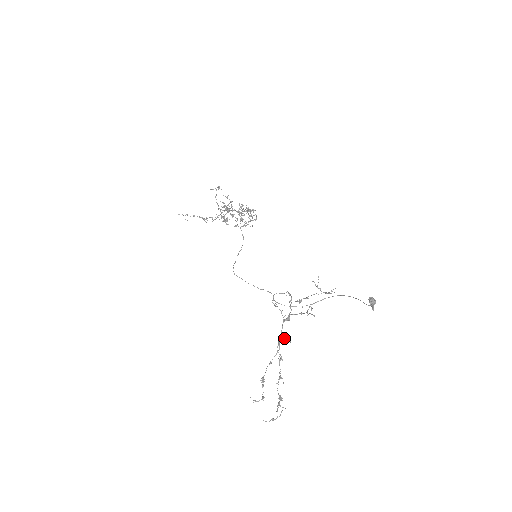
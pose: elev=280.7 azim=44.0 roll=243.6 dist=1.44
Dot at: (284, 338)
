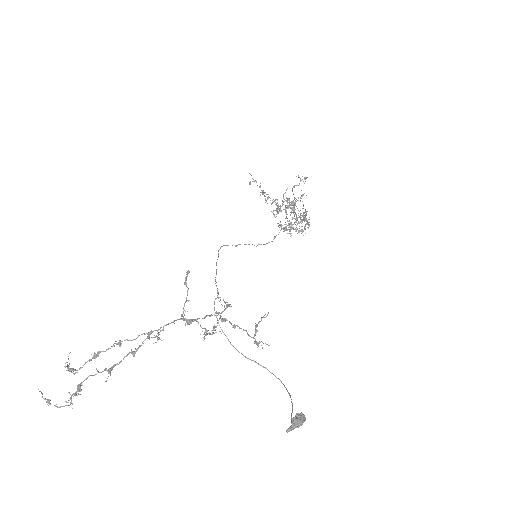
Dot at: (158, 332)
